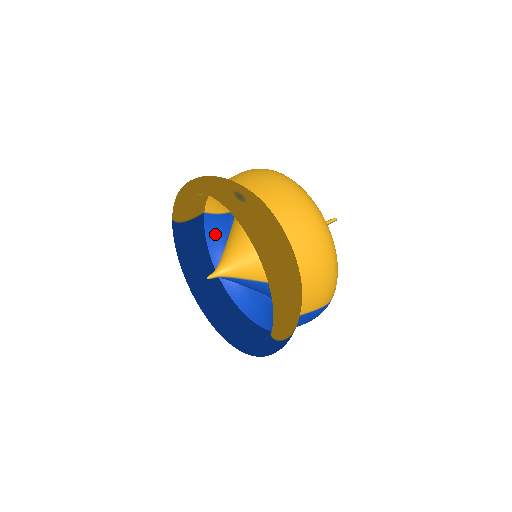
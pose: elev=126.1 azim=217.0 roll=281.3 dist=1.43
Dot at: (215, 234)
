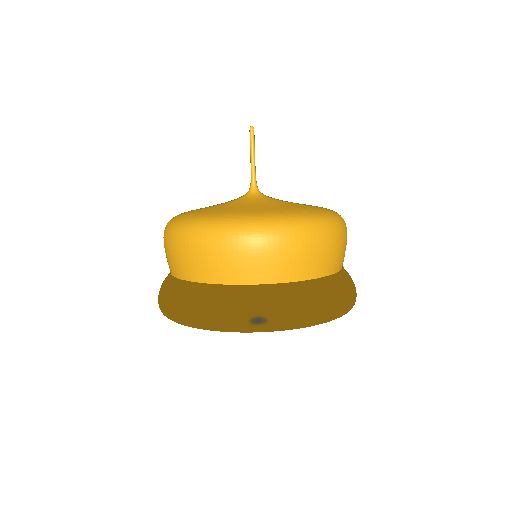
Dot at: occluded
